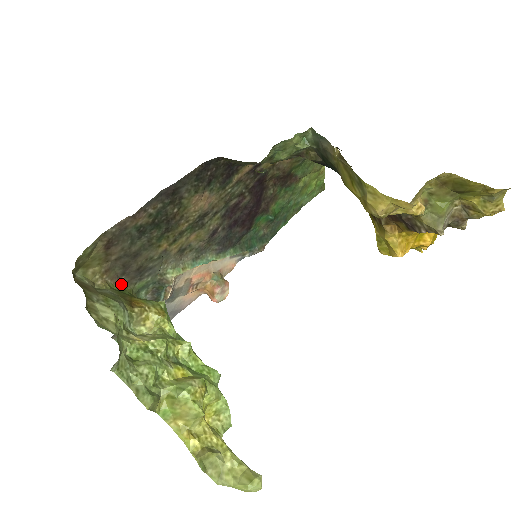
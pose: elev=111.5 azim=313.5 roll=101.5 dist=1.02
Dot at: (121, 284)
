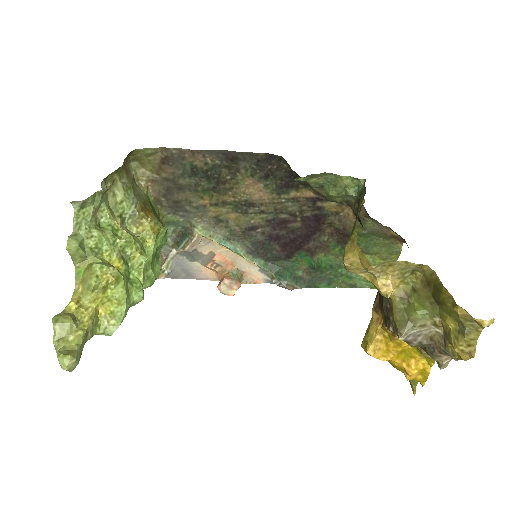
Dot at: (158, 202)
